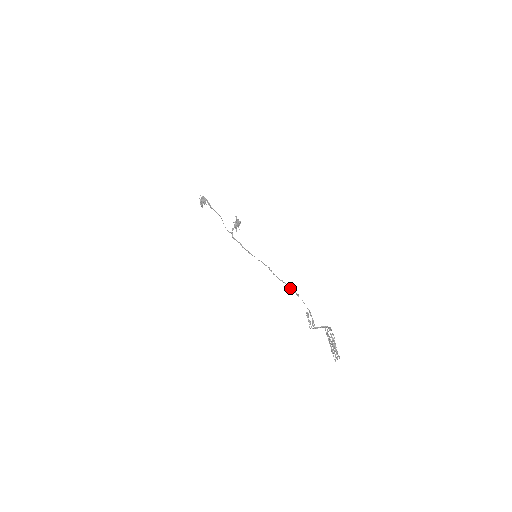
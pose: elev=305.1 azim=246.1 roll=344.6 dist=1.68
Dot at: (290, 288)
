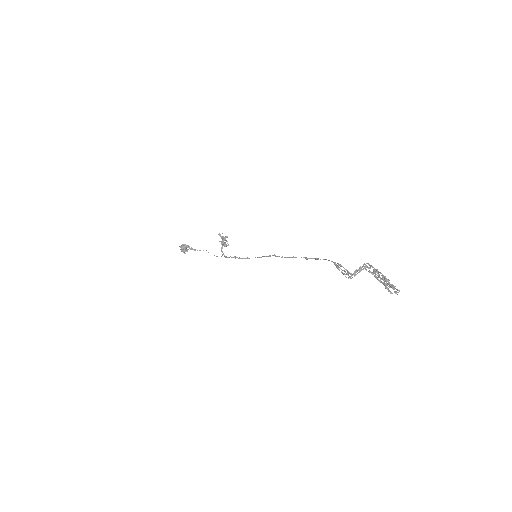
Dot at: (305, 258)
